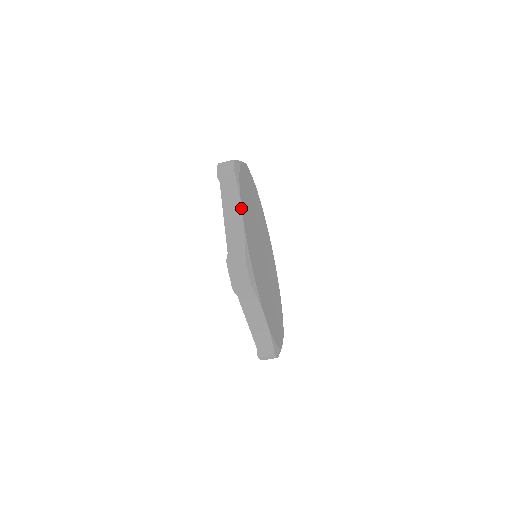
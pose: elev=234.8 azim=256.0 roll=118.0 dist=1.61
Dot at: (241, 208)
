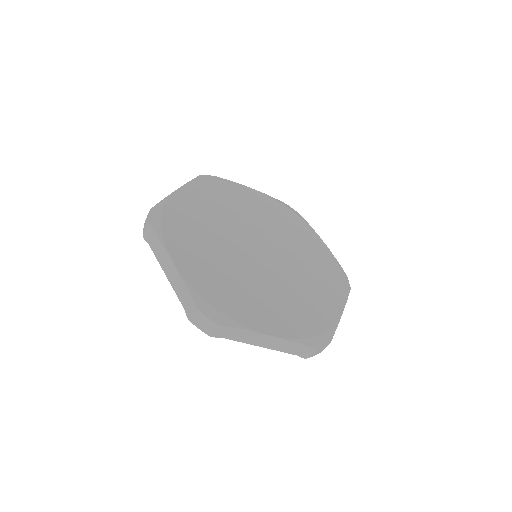
Dot at: (180, 187)
